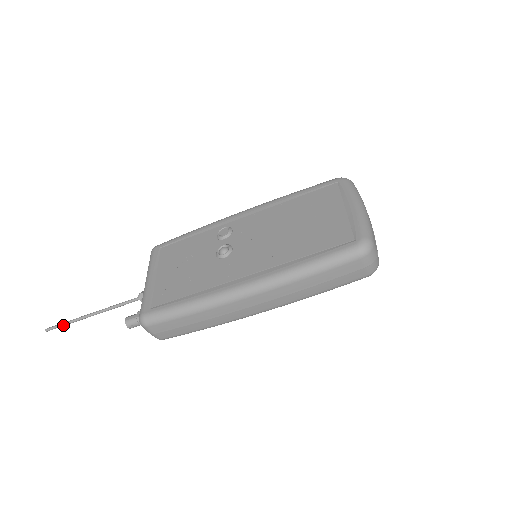
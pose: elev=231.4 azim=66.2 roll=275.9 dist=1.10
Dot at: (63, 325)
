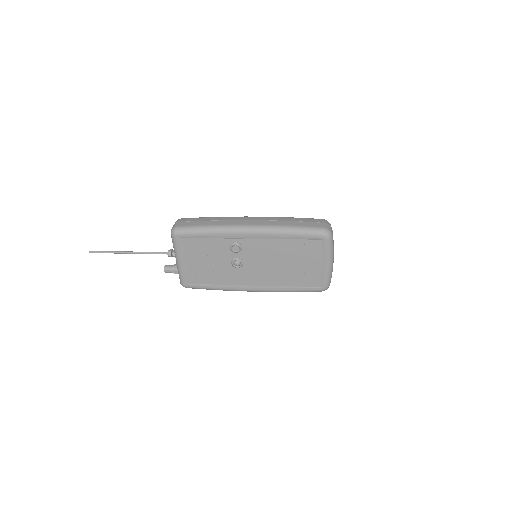
Dot at: occluded
